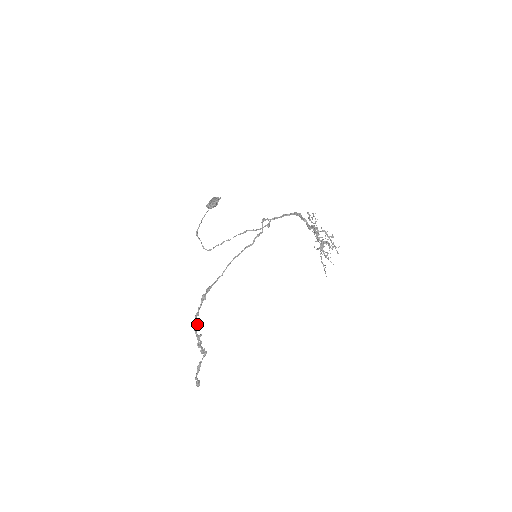
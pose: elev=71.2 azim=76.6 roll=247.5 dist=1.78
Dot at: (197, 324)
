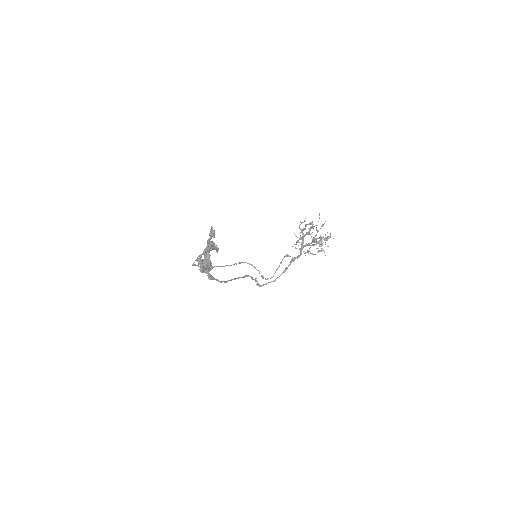
Dot at: occluded
